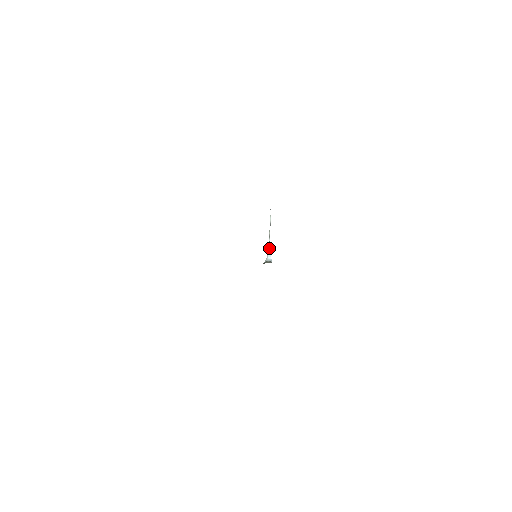
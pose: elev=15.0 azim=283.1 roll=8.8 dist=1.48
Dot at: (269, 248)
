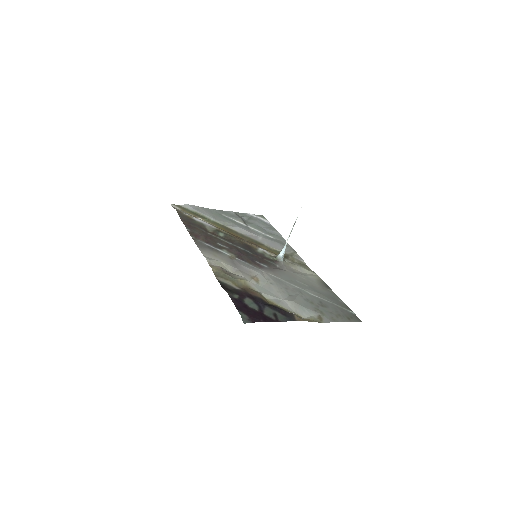
Dot at: (285, 245)
